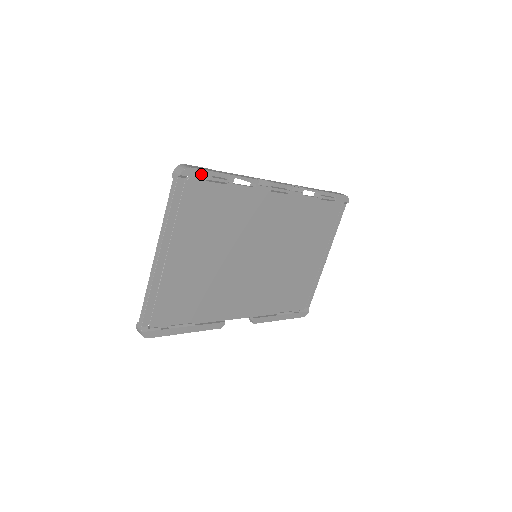
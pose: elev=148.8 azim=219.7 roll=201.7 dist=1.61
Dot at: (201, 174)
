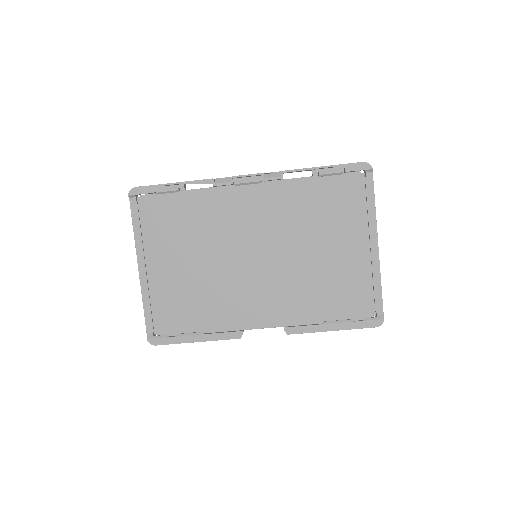
Dot at: (148, 190)
